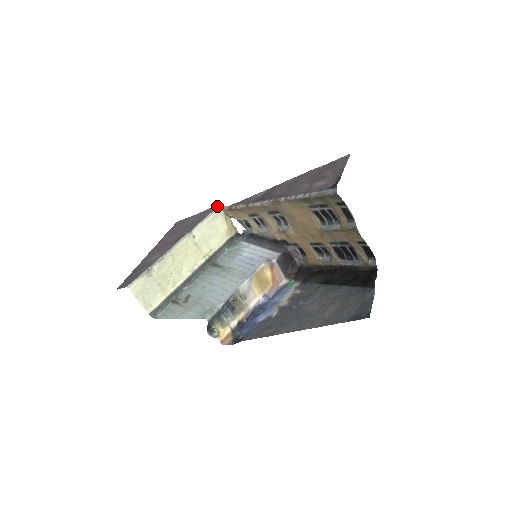
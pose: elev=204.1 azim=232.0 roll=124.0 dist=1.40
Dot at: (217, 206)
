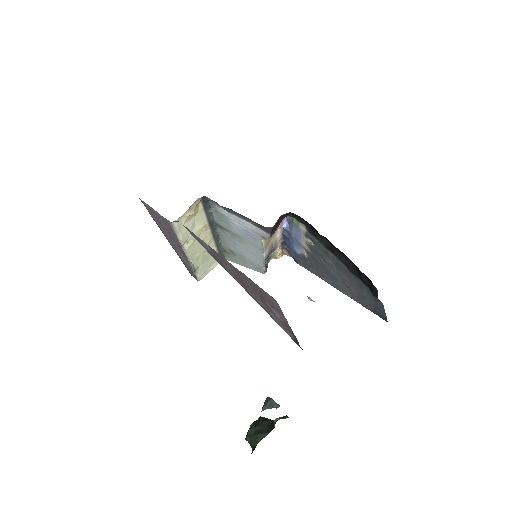
Dot at: (168, 222)
